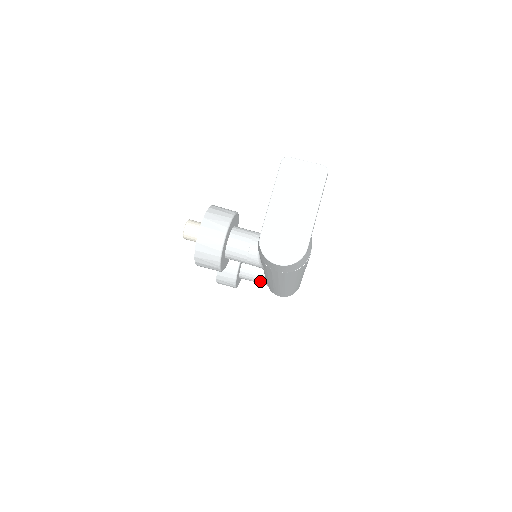
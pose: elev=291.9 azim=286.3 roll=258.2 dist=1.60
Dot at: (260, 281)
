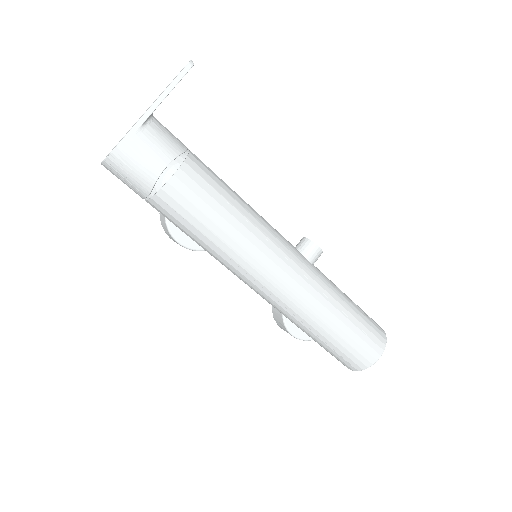
Dot at: occluded
